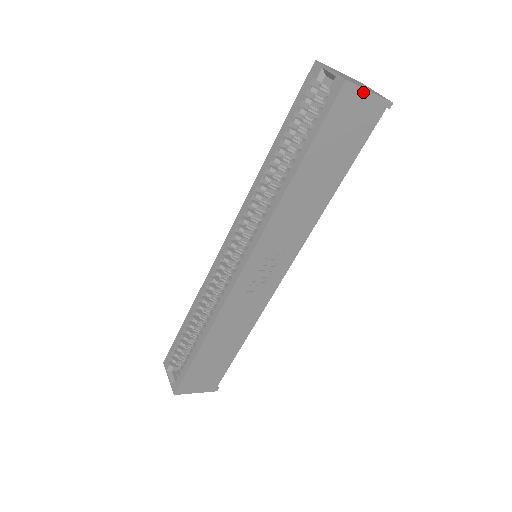
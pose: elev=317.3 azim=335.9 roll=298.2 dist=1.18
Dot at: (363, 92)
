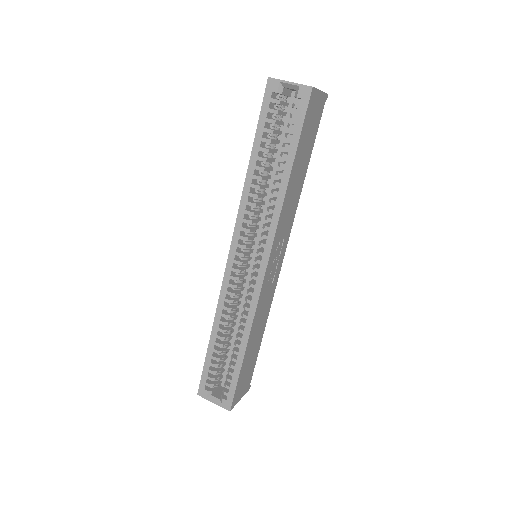
Dot at: (318, 92)
